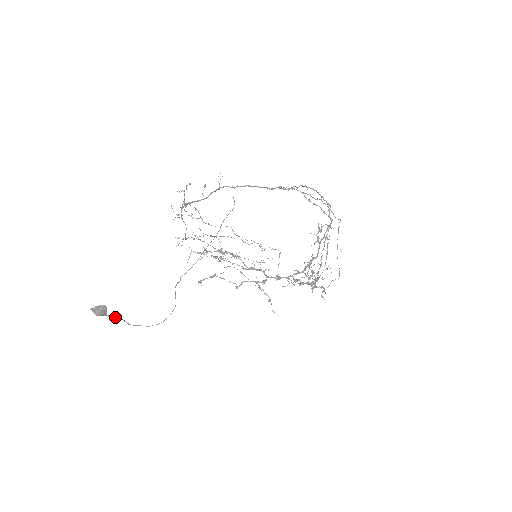
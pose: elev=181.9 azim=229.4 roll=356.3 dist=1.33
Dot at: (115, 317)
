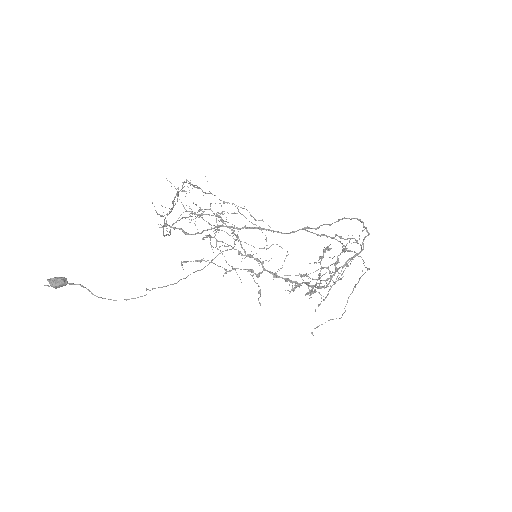
Dot at: (77, 284)
